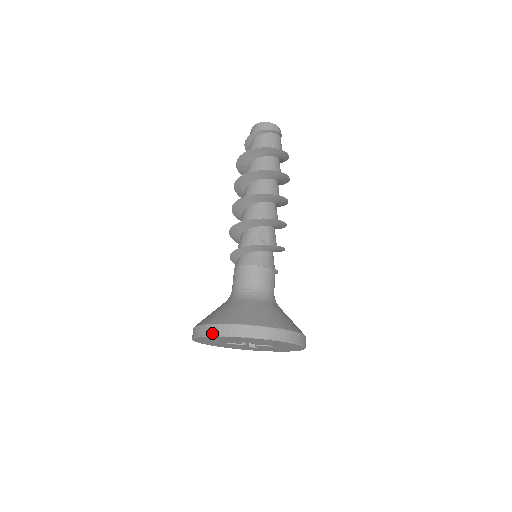
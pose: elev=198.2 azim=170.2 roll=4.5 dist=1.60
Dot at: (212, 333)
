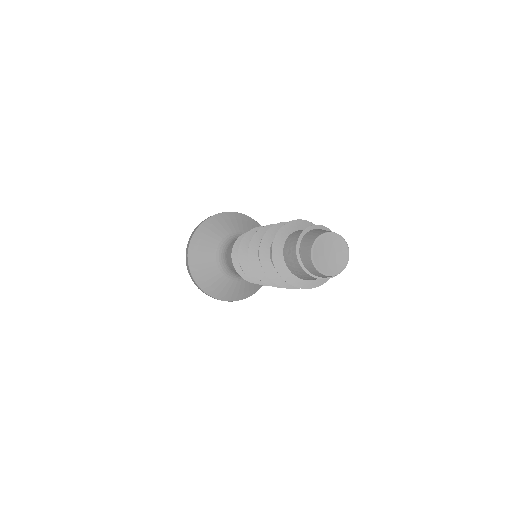
Dot at: (187, 245)
